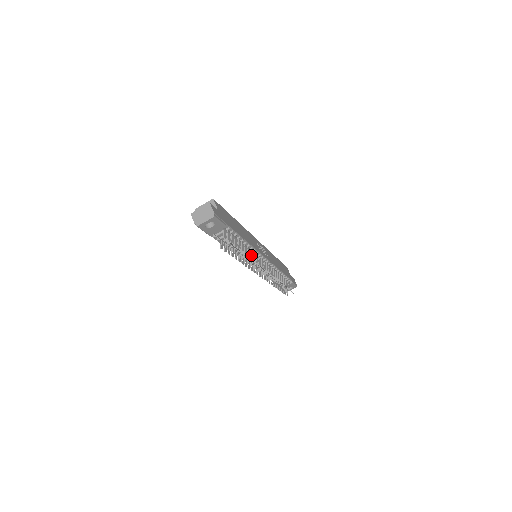
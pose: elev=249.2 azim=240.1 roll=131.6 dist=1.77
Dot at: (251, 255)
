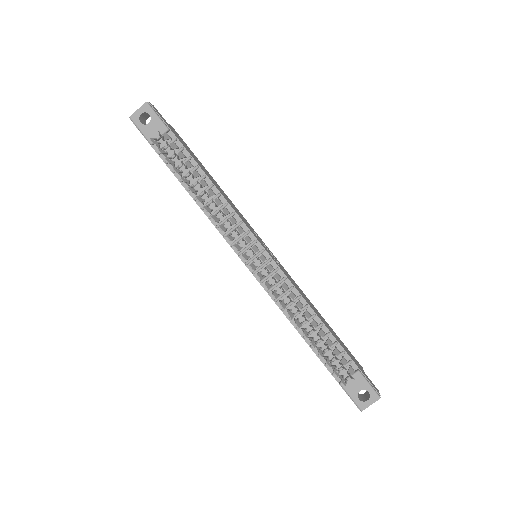
Dot at: (223, 211)
